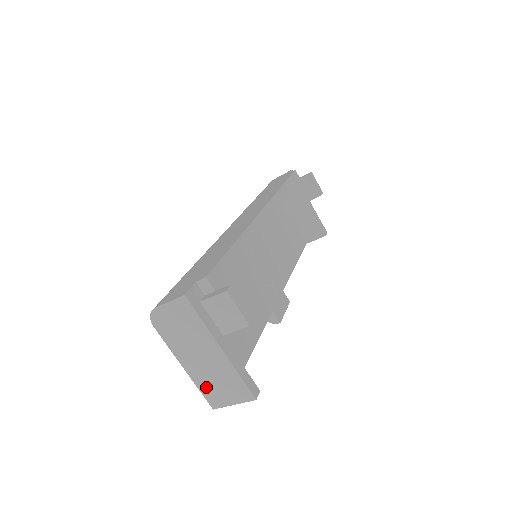
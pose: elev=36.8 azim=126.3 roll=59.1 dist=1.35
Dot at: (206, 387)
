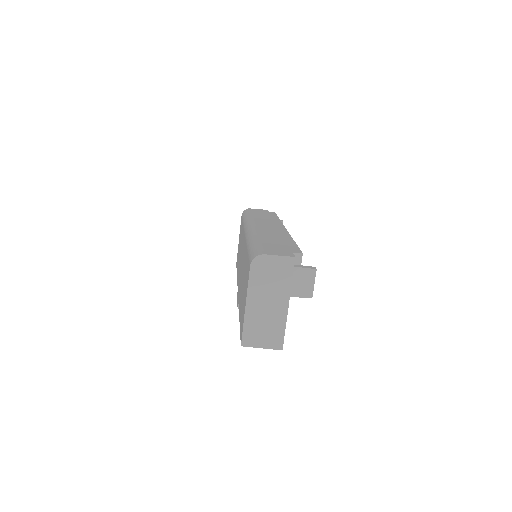
Dot at: (251, 327)
